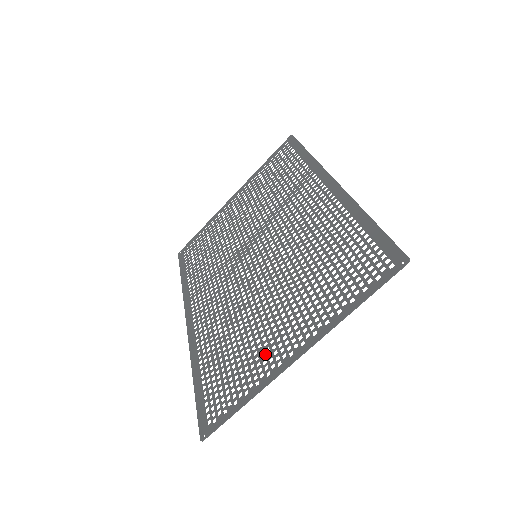
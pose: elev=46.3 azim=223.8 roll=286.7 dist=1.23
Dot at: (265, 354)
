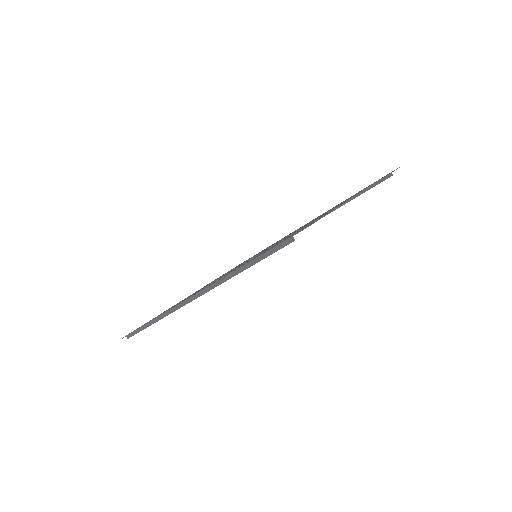
Dot at: occluded
